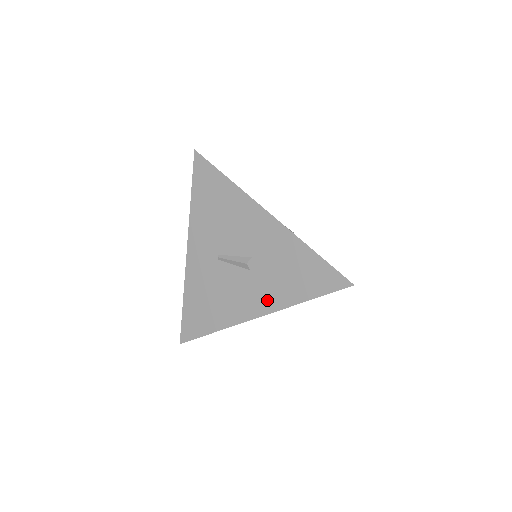
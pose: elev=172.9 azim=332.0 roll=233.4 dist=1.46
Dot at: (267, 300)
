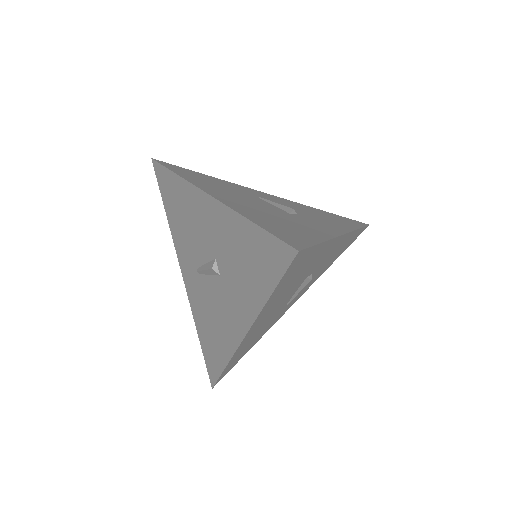
Dot at: (242, 310)
